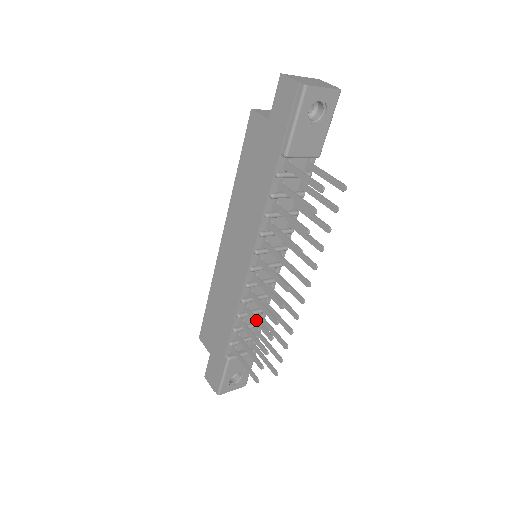
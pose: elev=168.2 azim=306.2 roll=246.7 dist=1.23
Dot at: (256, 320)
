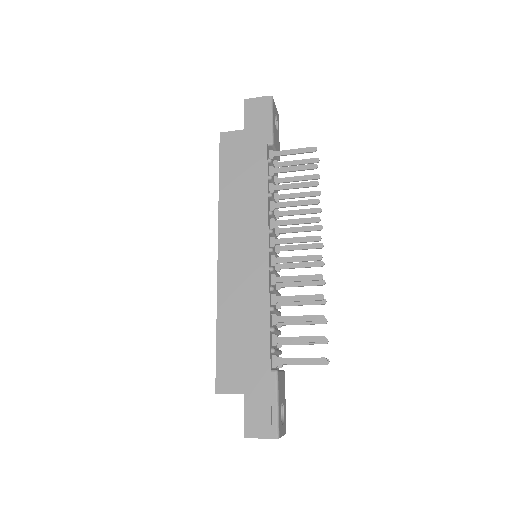
Dot at: (294, 297)
